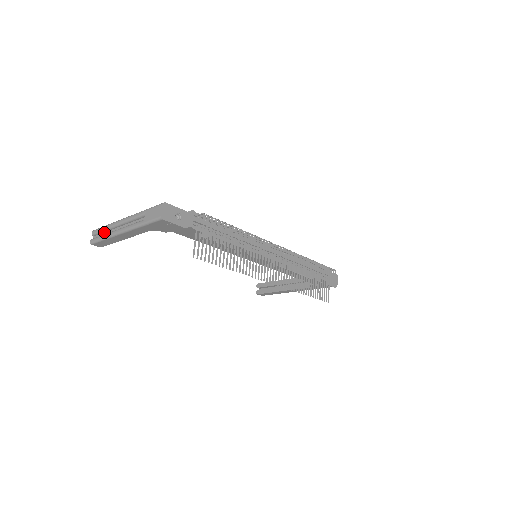
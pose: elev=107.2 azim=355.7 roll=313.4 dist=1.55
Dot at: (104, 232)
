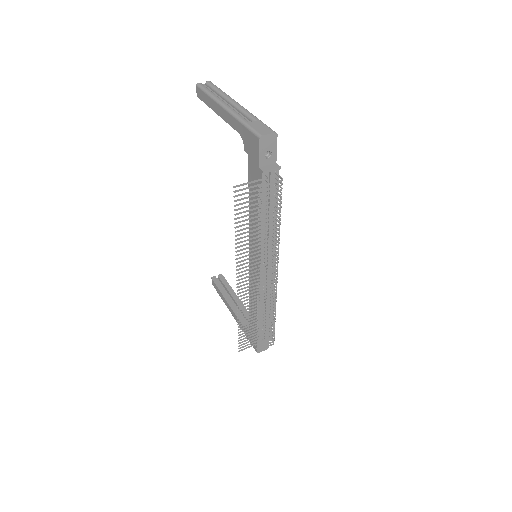
Dot at: (215, 92)
